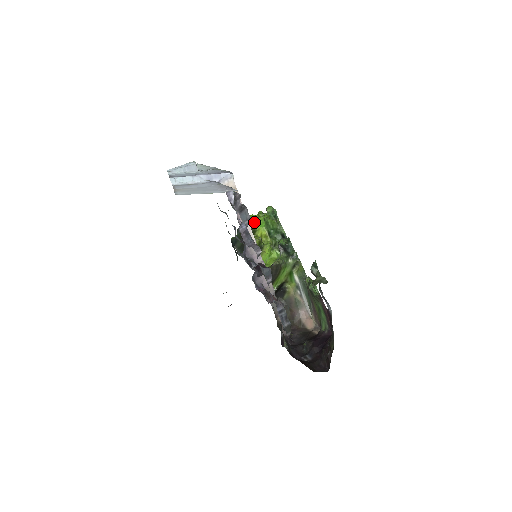
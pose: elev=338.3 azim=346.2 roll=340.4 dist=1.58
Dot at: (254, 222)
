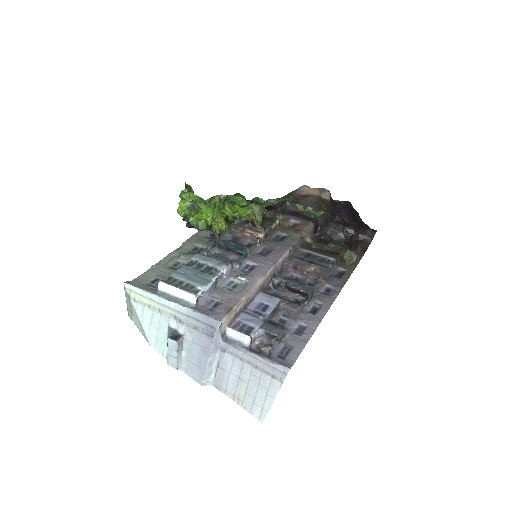
Dot at: (200, 220)
